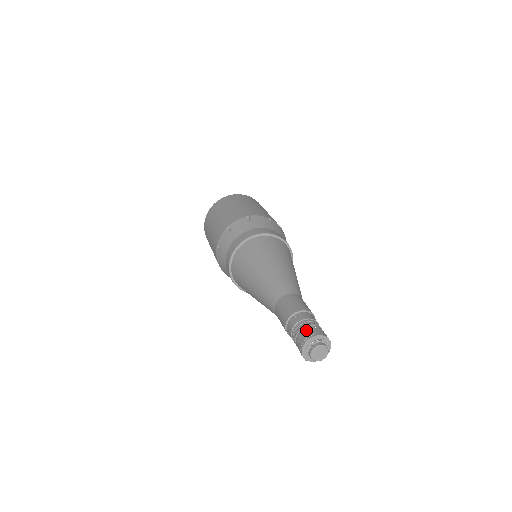
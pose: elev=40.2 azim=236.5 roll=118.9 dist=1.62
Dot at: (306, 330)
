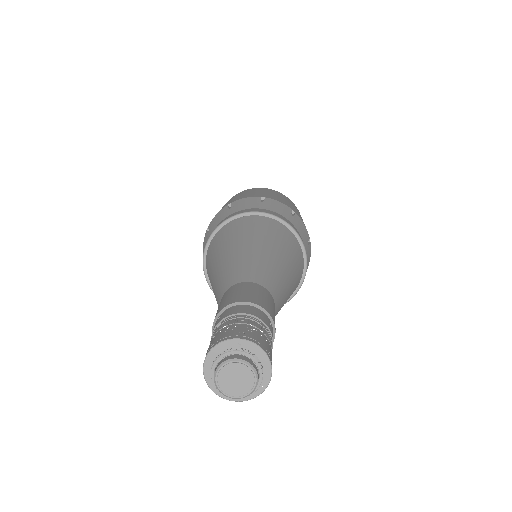
Dot at: (214, 336)
